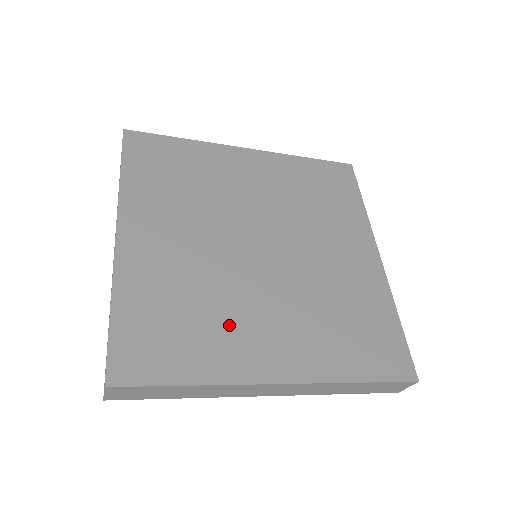
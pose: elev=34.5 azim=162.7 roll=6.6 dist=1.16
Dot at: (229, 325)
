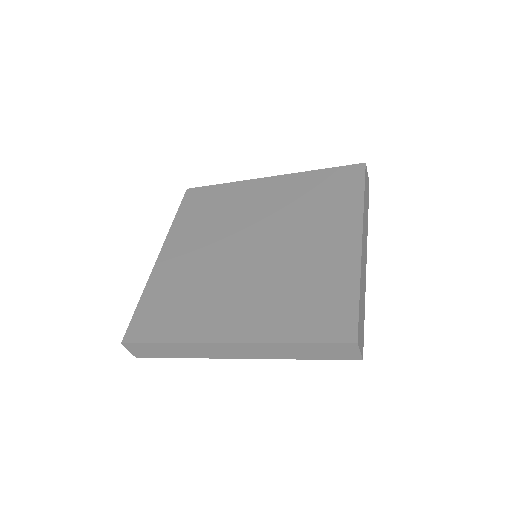
Dot at: (206, 304)
